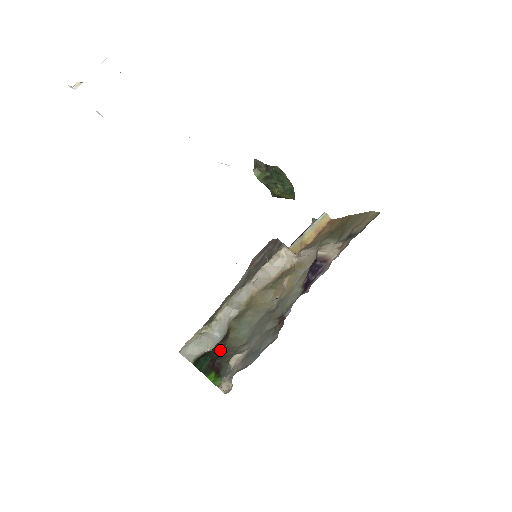
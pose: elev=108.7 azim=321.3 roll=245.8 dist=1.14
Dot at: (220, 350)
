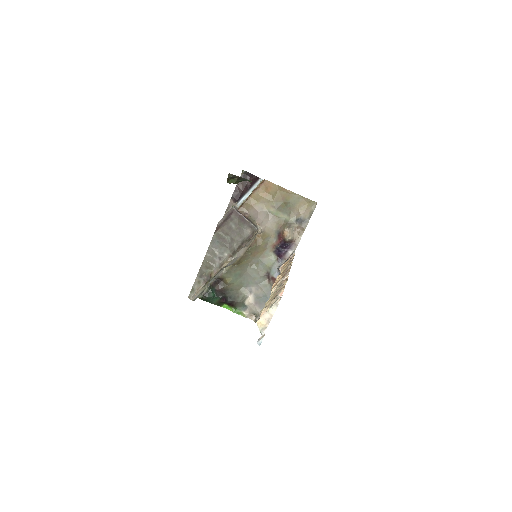
Dot at: (226, 293)
